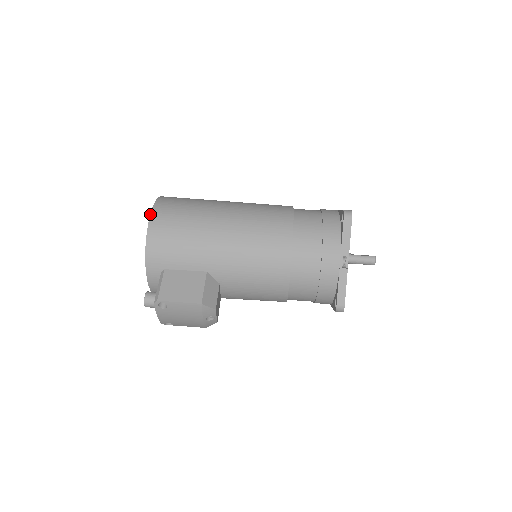
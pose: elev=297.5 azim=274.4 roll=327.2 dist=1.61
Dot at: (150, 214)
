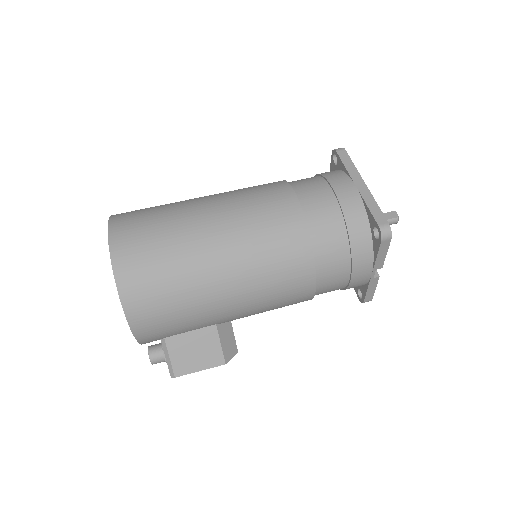
Dot at: occluded
